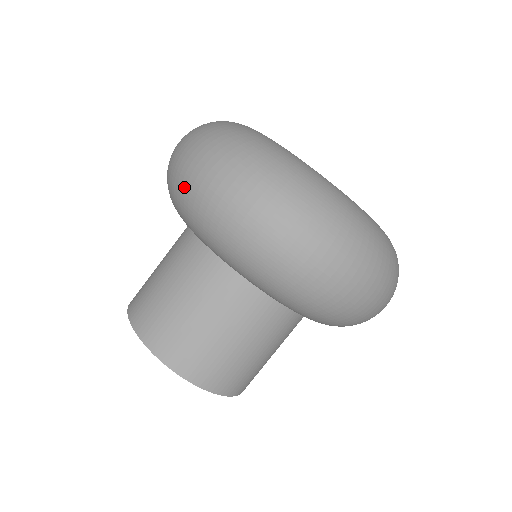
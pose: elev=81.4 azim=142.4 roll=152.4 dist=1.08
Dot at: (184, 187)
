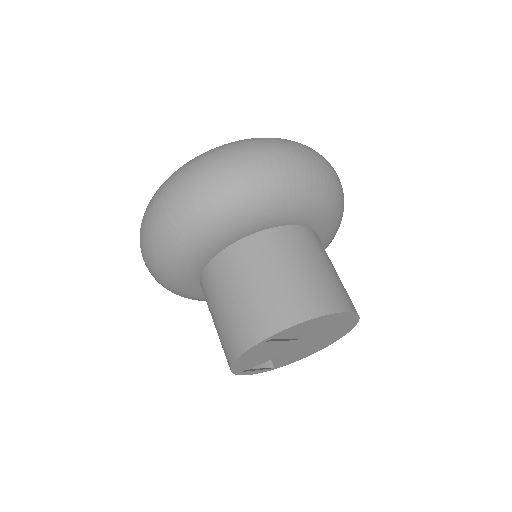
Dot at: (249, 180)
